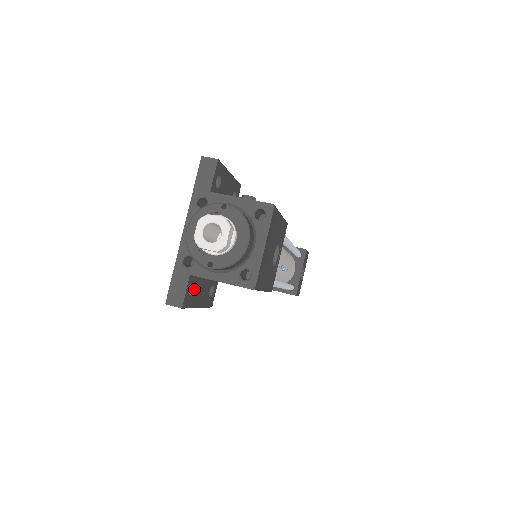
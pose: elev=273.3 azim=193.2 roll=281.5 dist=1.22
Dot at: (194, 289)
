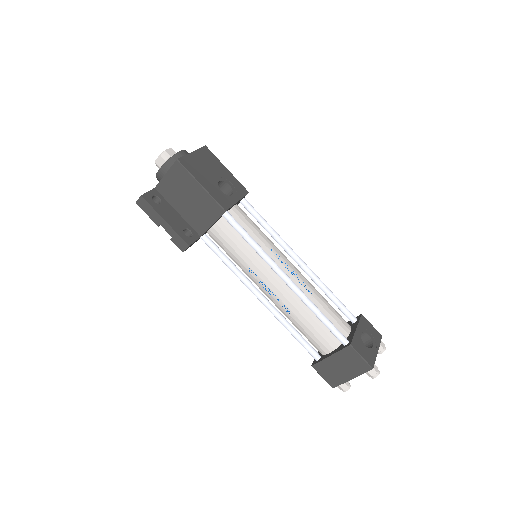
Dot at: (160, 203)
